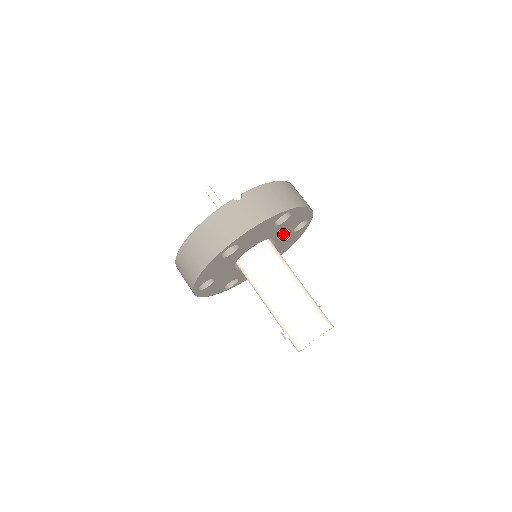
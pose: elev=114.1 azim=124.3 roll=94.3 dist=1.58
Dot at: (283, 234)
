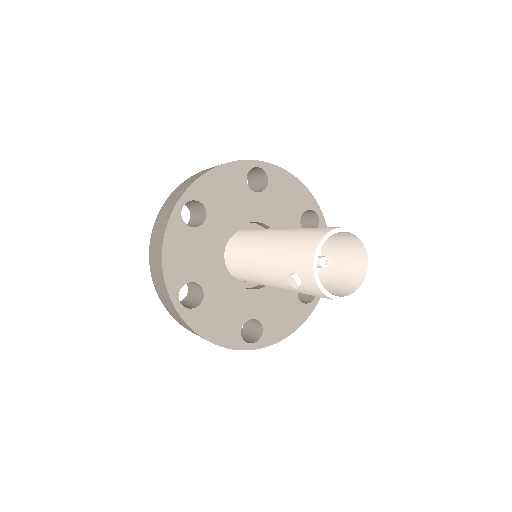
Dot at: (285, 227)
